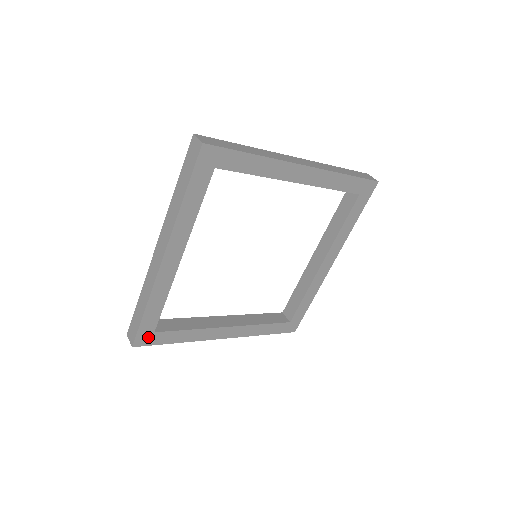
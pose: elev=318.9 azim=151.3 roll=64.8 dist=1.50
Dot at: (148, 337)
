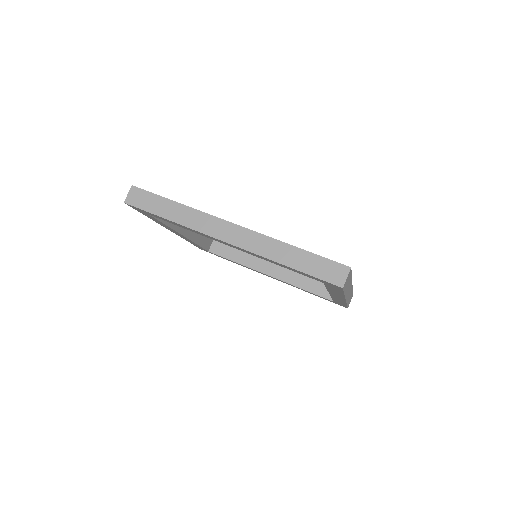
Dot at: (207, 251)
